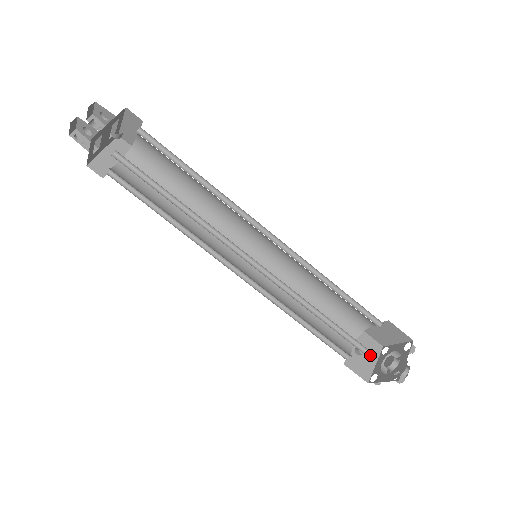
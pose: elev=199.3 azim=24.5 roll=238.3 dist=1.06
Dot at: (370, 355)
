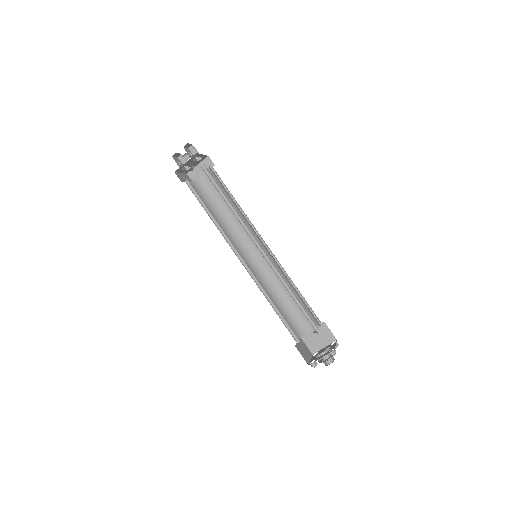
Dot at: (323, 340)
